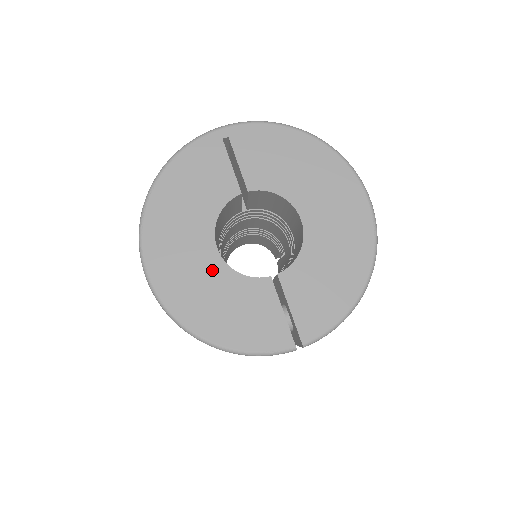
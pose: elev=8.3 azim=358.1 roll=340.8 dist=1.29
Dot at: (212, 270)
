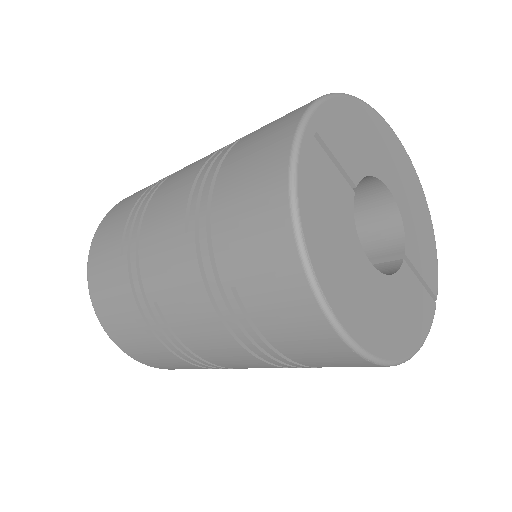
Dot at: (381, 289)
